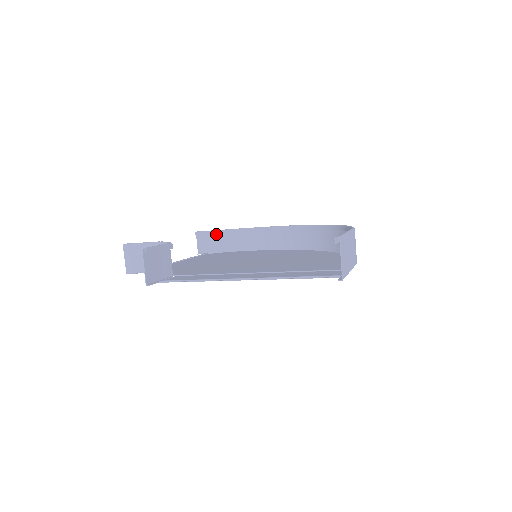
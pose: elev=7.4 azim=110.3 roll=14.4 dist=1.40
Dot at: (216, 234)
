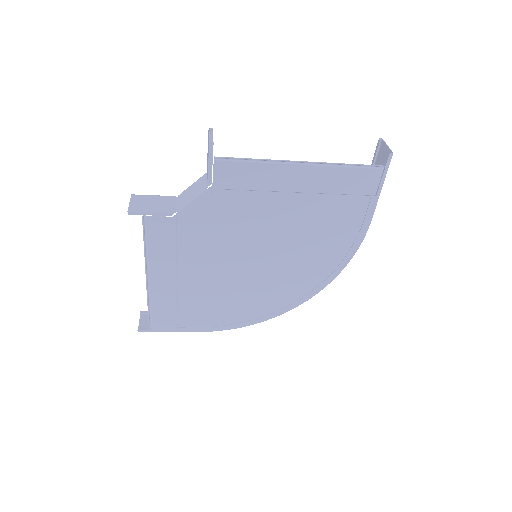
Dot at: occluded
